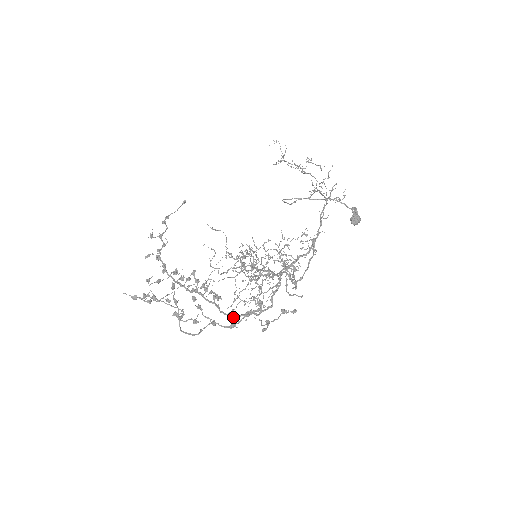
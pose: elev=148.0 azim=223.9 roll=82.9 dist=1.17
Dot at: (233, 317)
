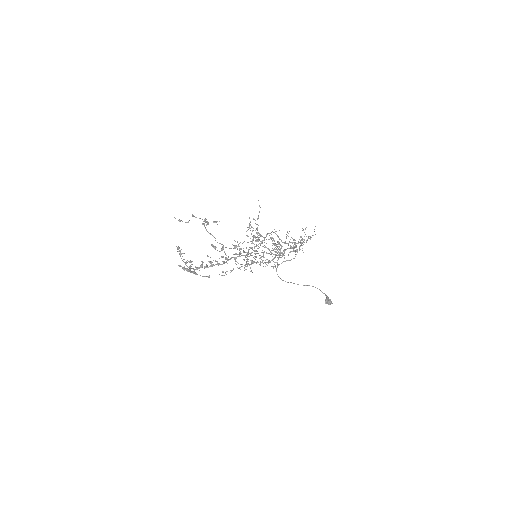
Dot at: (236, 257)
